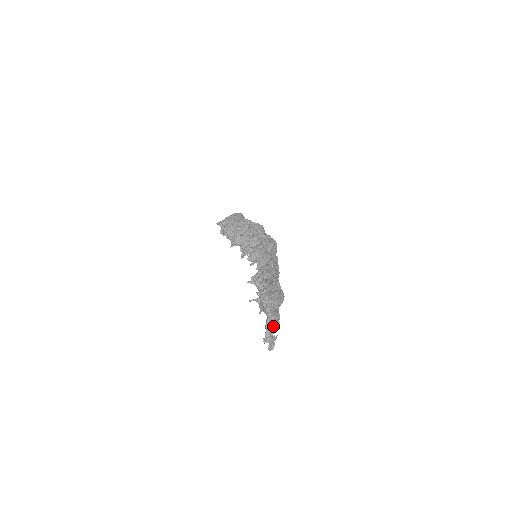
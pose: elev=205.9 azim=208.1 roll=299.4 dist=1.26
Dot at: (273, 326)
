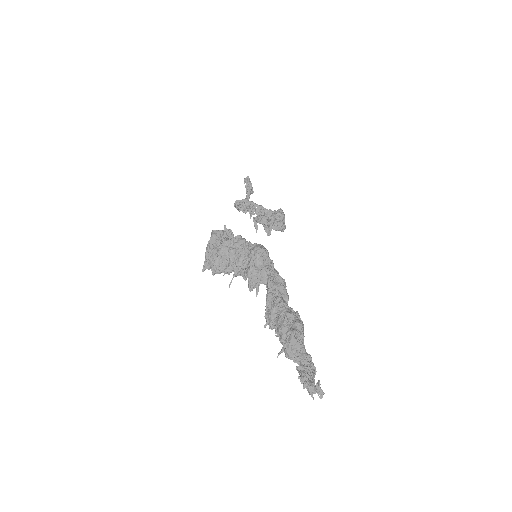
Dot at: (309, 385)
